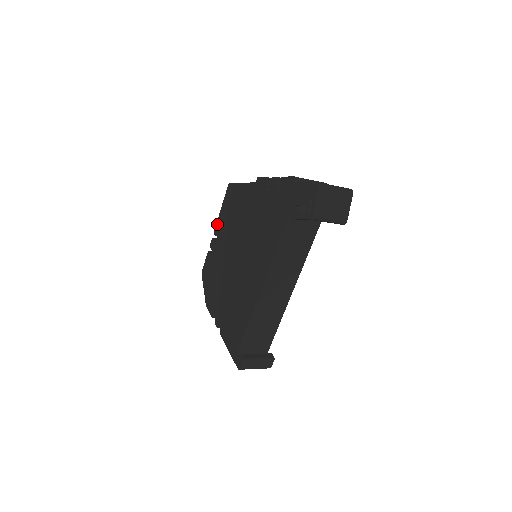
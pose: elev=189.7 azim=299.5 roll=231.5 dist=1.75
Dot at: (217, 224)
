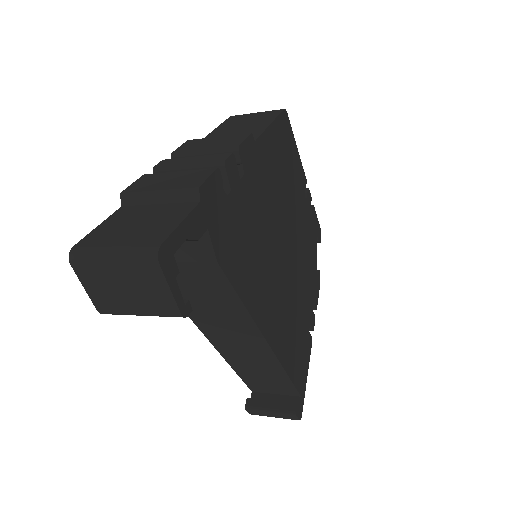
Dot at: occluded
